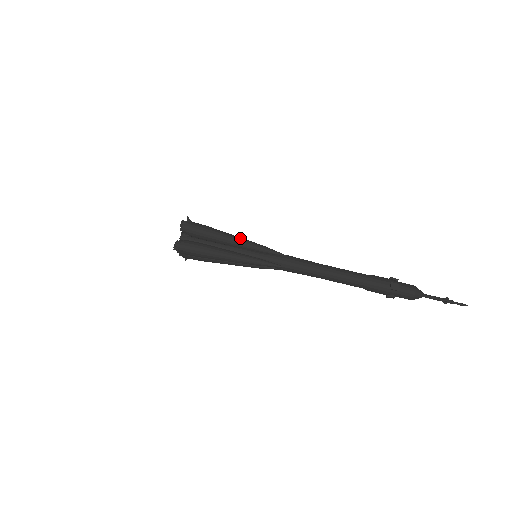
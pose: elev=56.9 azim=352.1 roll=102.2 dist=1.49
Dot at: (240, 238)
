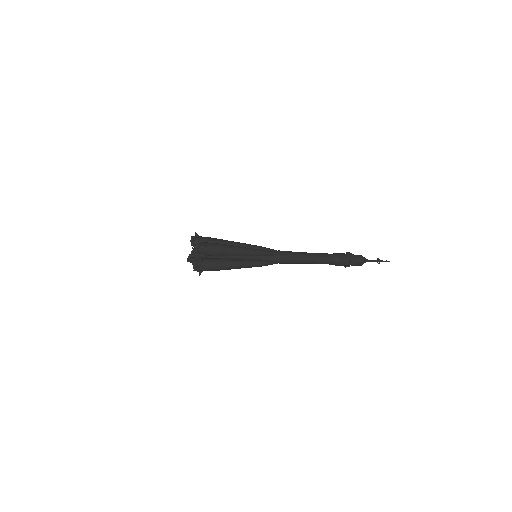
Dot at: (247, 250)
